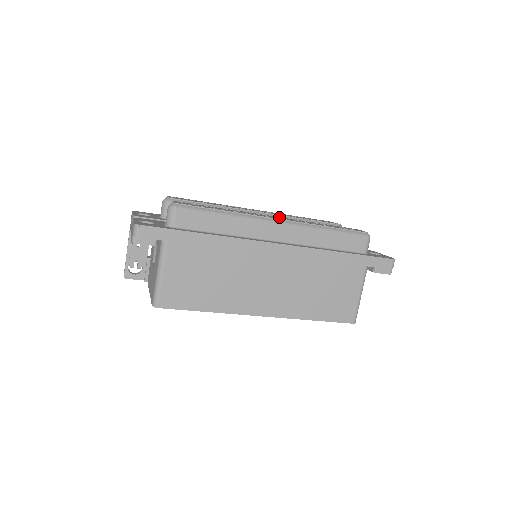
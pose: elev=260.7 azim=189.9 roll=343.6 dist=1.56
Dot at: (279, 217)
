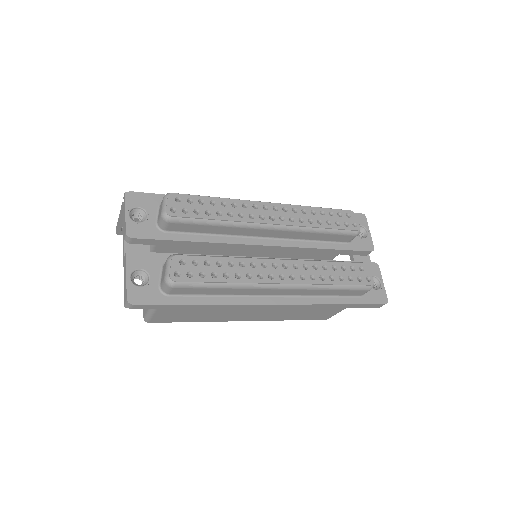
Dot at: (287, 264)
